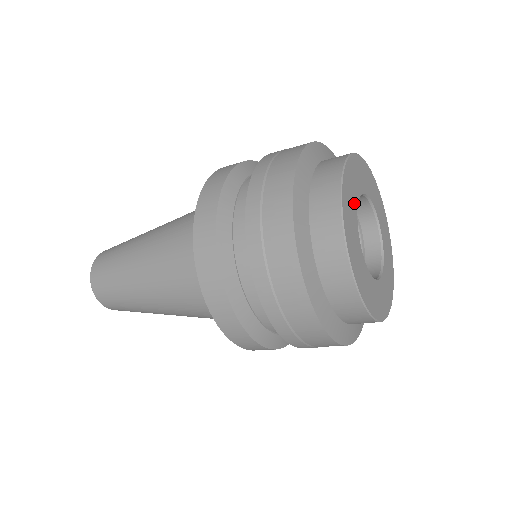
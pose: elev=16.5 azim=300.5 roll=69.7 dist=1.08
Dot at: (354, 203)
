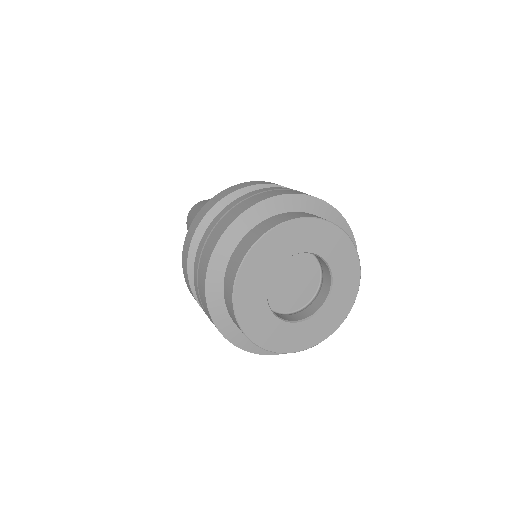
Dot at: (287, 250)
